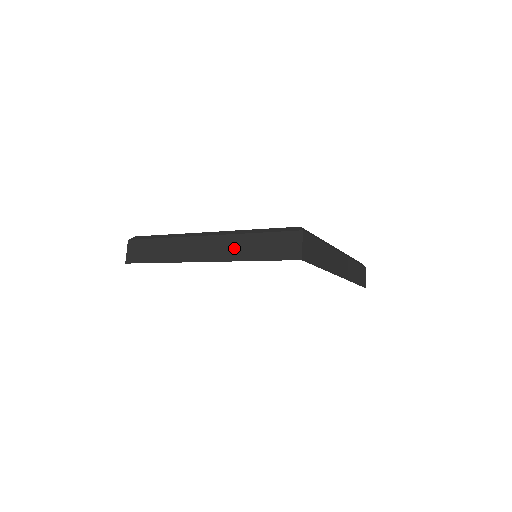
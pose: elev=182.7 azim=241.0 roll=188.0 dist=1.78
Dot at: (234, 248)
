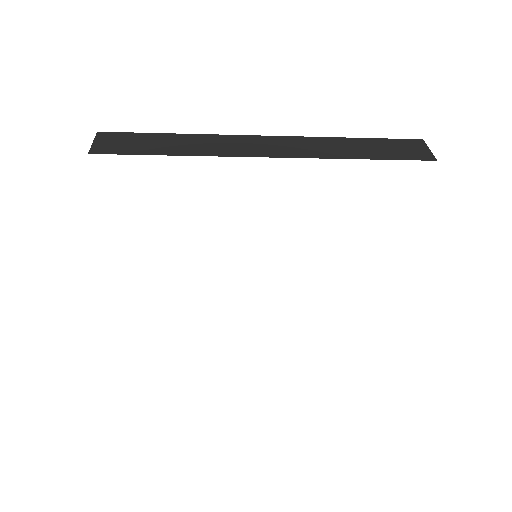
Dot at: (322, 147)
